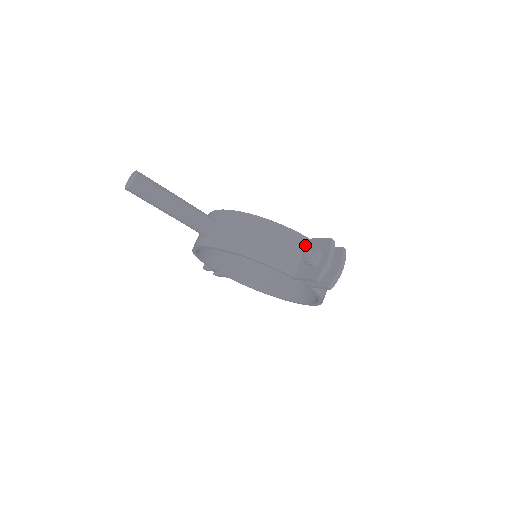
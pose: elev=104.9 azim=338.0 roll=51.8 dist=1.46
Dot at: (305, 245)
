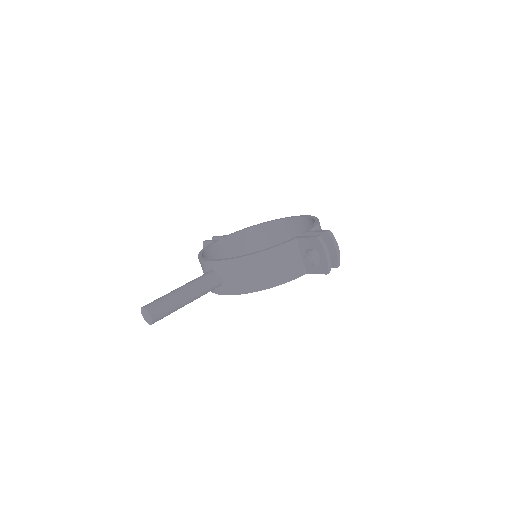
Dot at: (297, 245)
